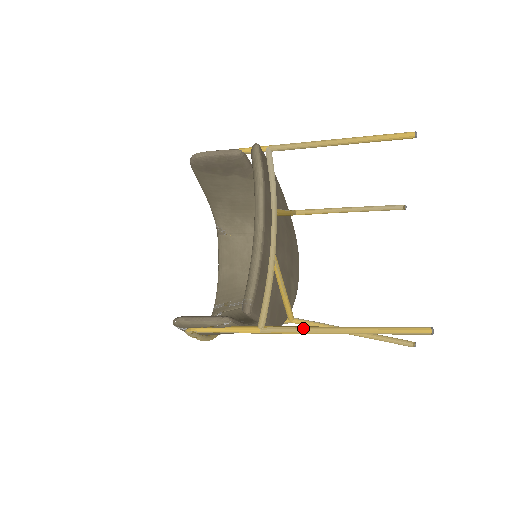
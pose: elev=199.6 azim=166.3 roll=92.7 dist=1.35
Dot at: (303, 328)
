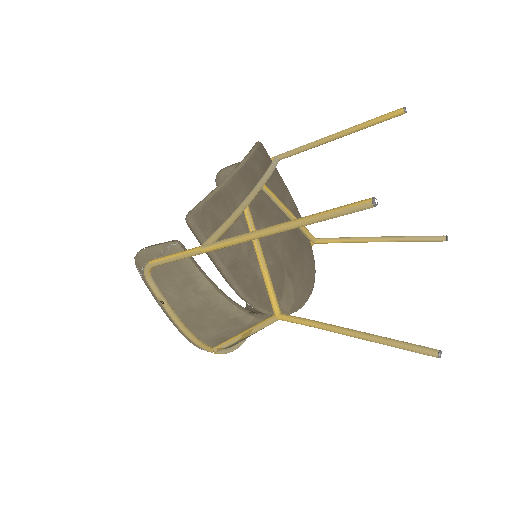
Dot at: occluded
